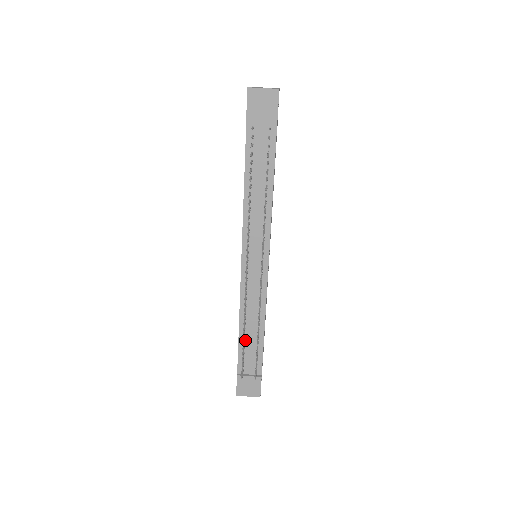
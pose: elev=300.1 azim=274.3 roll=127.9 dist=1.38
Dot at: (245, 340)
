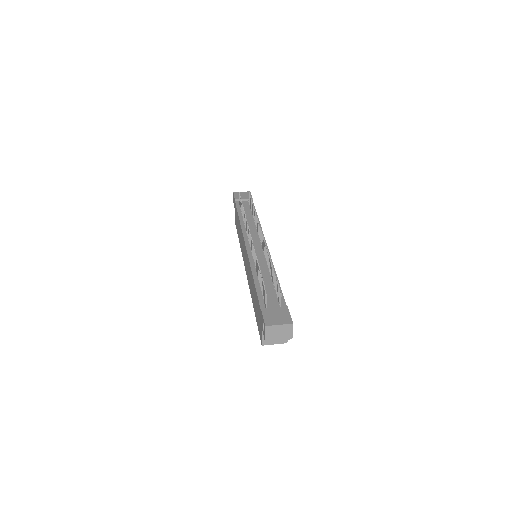
Dot at: occluded
